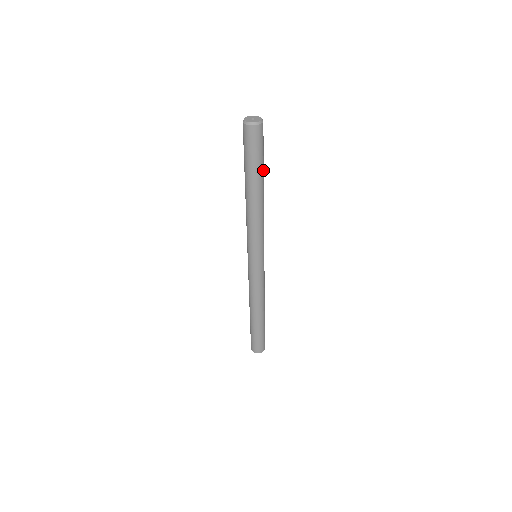
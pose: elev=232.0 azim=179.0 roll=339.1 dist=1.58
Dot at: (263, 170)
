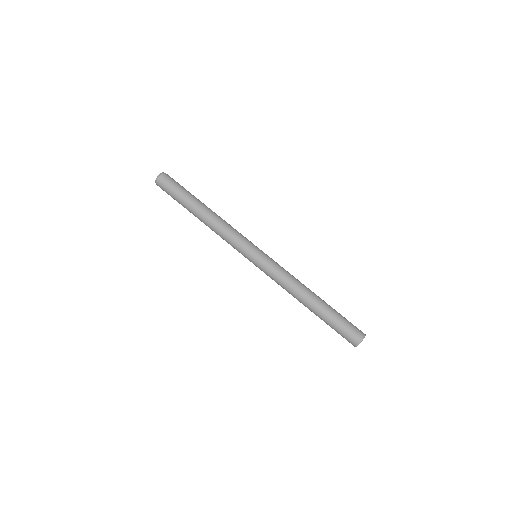
Dot at: (190, 198)
